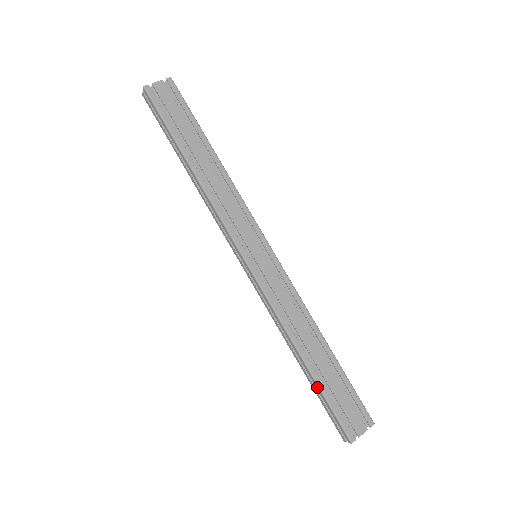
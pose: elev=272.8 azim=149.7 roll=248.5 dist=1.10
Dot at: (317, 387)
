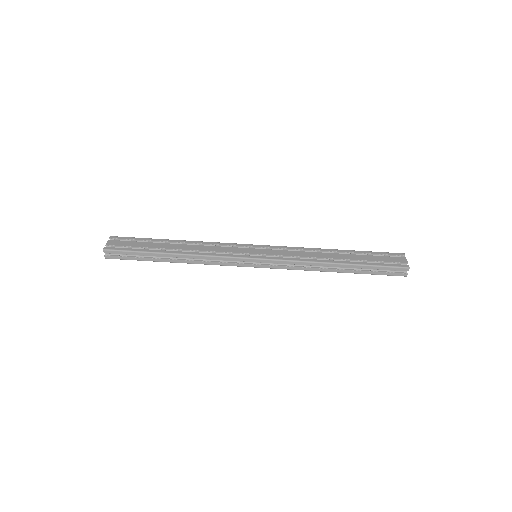
Dot at: (362, 267)
